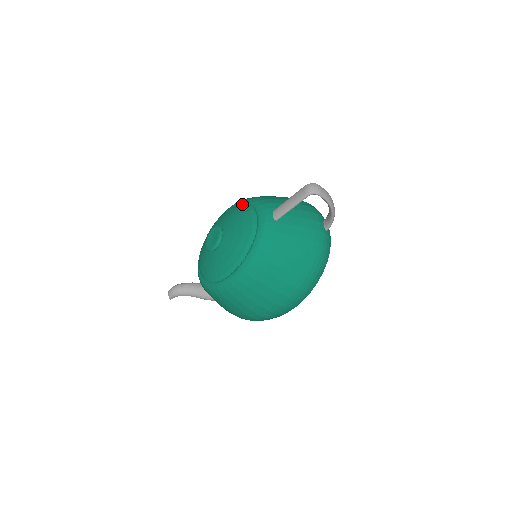
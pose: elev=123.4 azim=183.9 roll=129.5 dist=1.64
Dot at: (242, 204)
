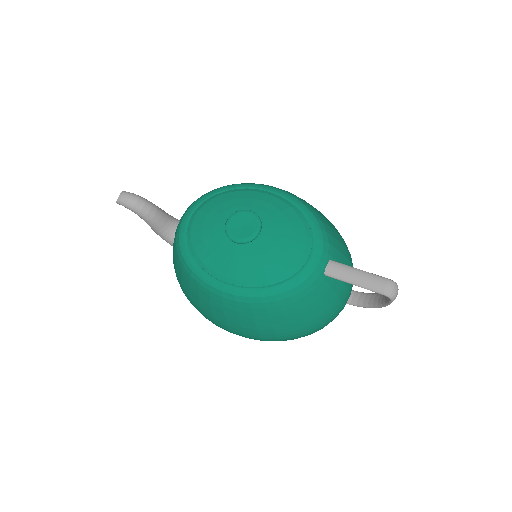
Dot at: (300, 212)
